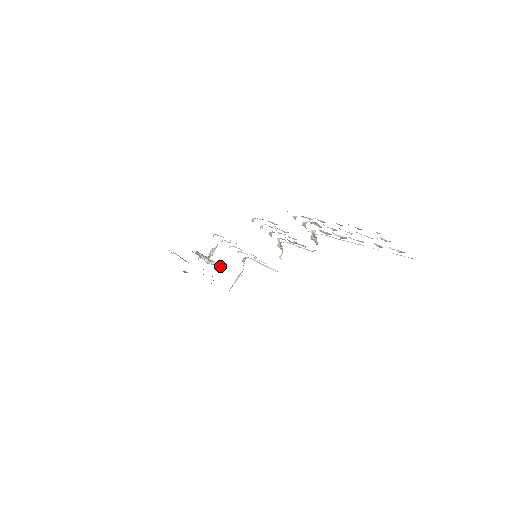
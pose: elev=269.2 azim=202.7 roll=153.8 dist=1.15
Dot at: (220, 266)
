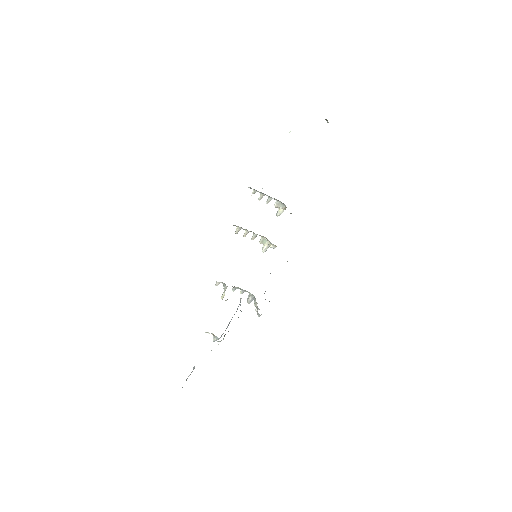
Dot at: occluded
